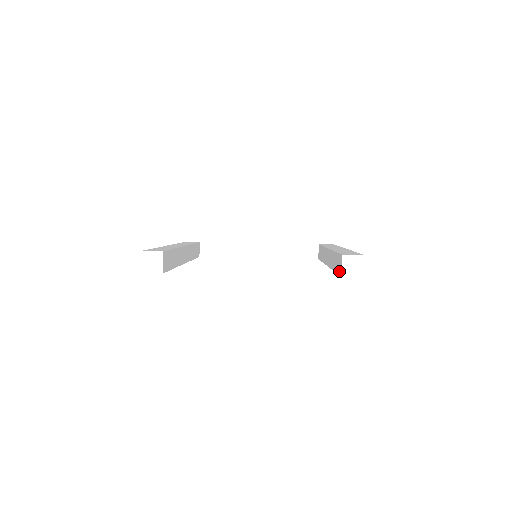
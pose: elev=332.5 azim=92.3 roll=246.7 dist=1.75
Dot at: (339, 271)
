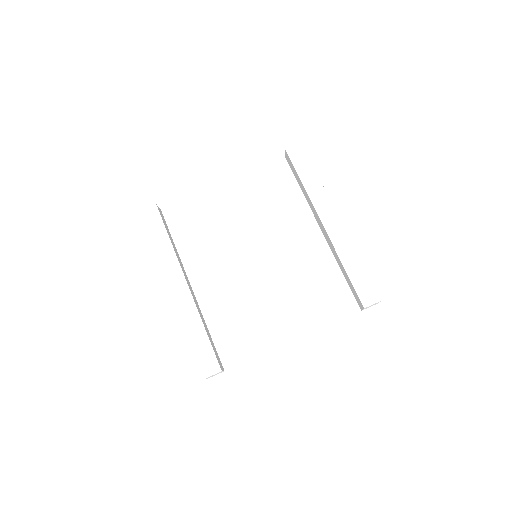
Dot at: (356, 300)
